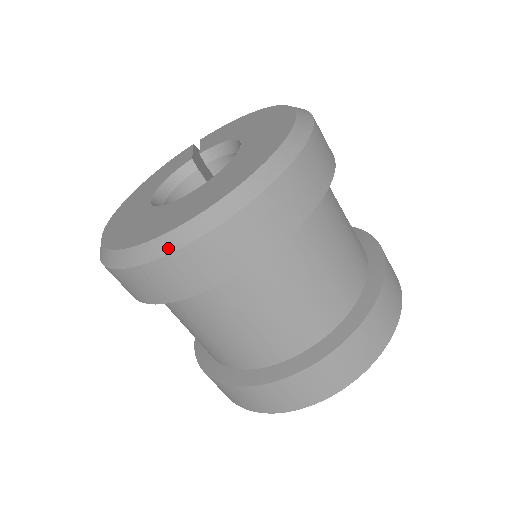
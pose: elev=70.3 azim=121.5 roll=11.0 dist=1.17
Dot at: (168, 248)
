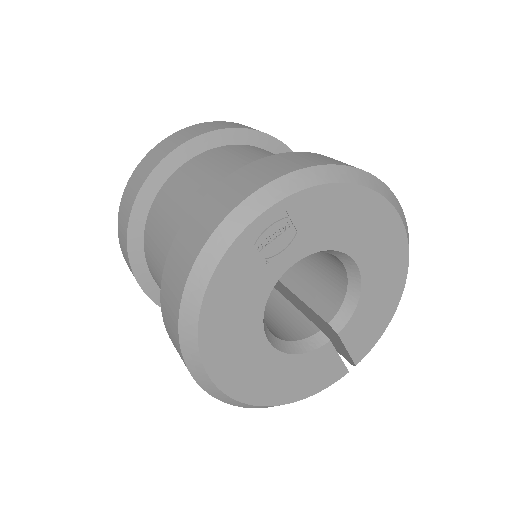
Dot at: occluded
